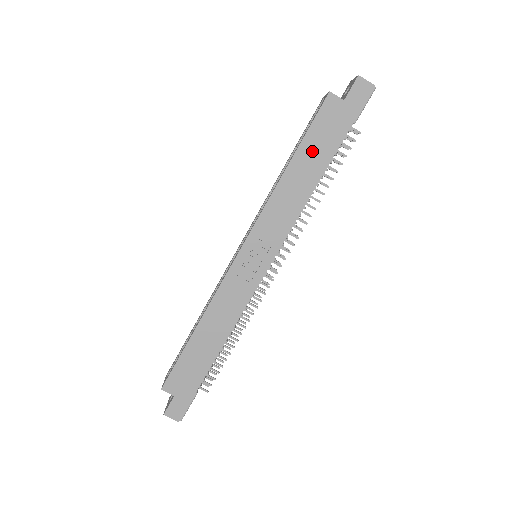
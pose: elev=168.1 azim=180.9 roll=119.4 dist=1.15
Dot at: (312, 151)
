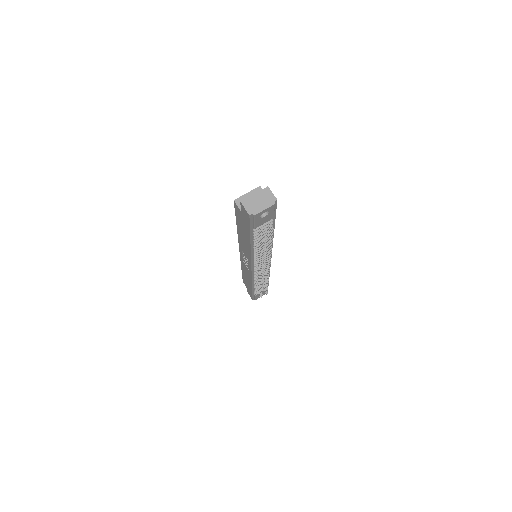
Dot at: (242, 228)
